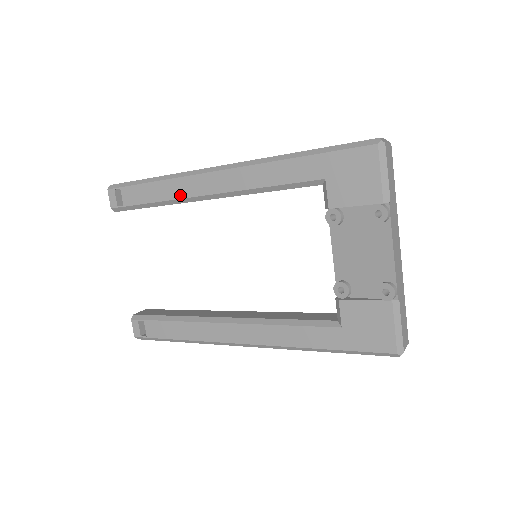
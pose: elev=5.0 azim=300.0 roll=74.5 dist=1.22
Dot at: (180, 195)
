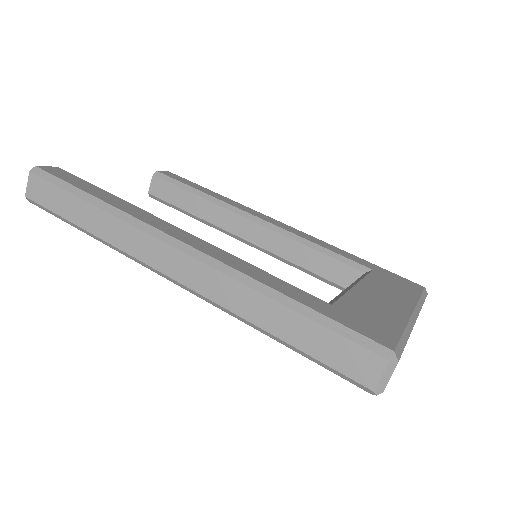
Dot at: occluded
